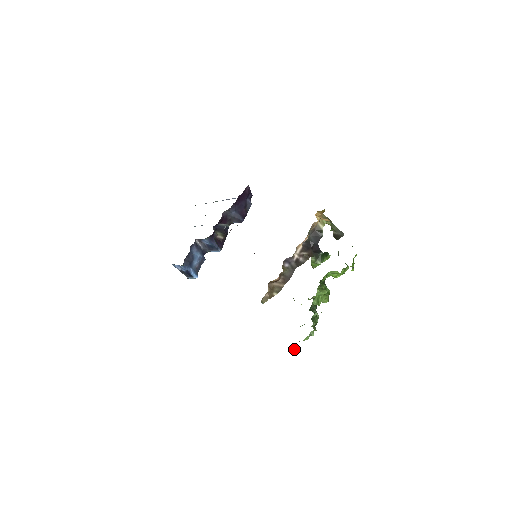
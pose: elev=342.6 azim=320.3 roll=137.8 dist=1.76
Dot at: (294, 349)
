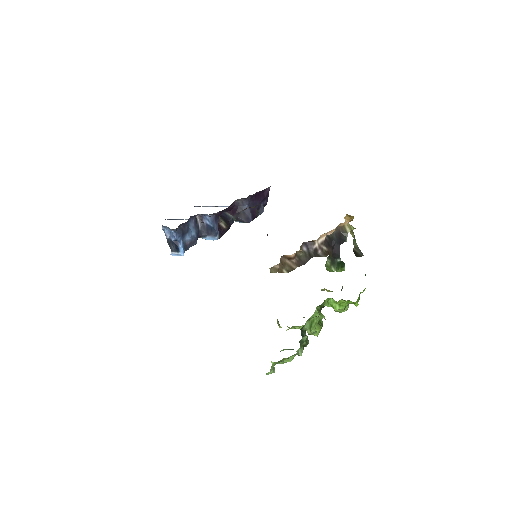
Dot at: (272, 367)
